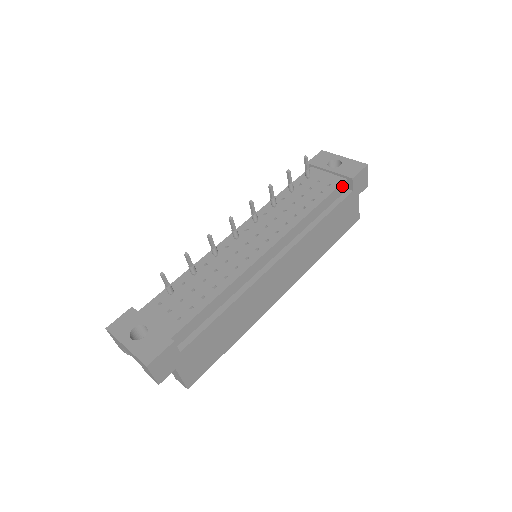
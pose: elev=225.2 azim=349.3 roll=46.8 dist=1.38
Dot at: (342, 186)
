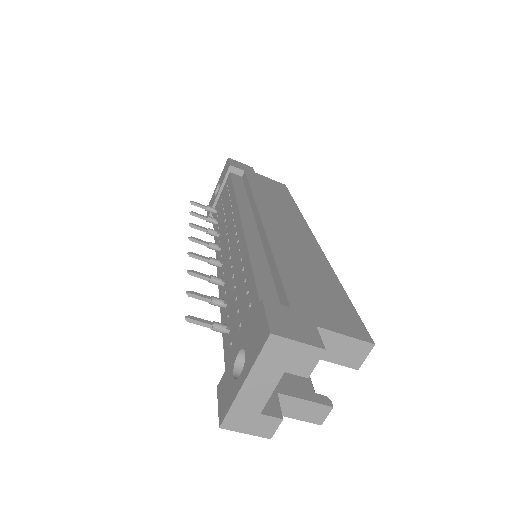
Dot at: (234, 176)
